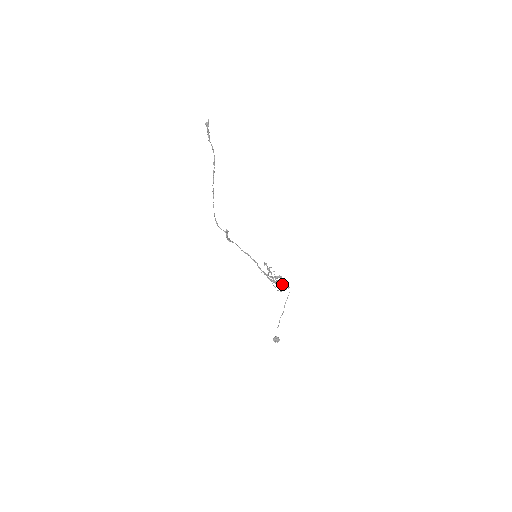
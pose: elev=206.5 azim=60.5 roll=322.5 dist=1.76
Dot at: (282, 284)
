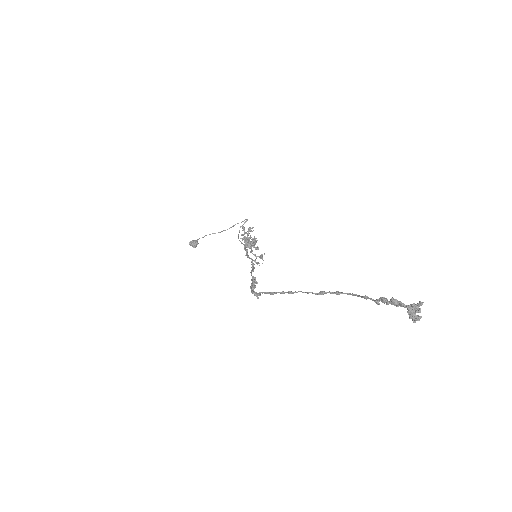
Dot at: occluded
